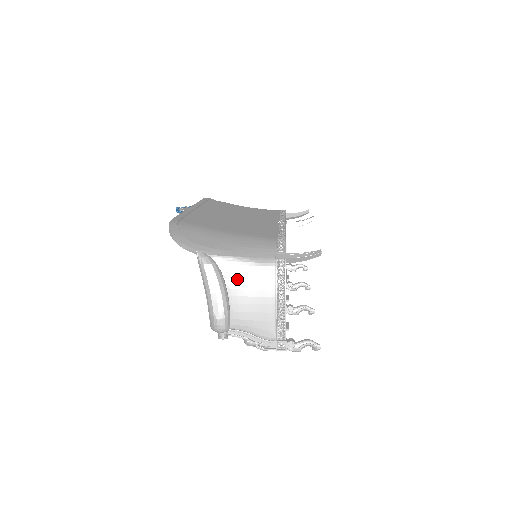
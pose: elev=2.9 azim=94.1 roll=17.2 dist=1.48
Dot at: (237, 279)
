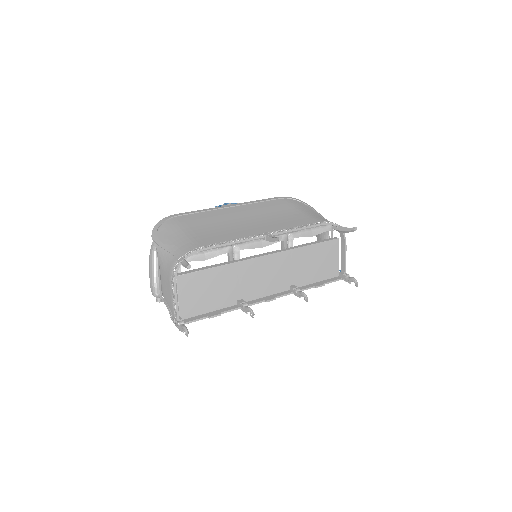
Dot at: (163, 266)
